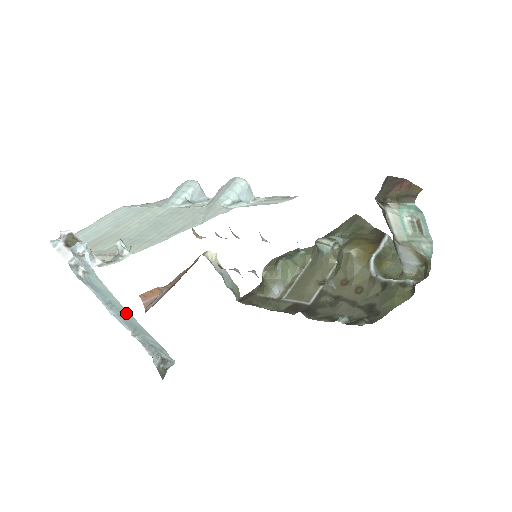
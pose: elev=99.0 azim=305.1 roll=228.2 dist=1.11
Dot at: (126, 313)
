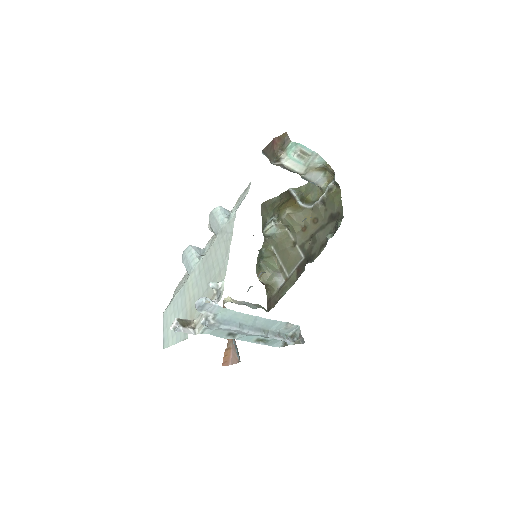
Dot at: (253, 320)
